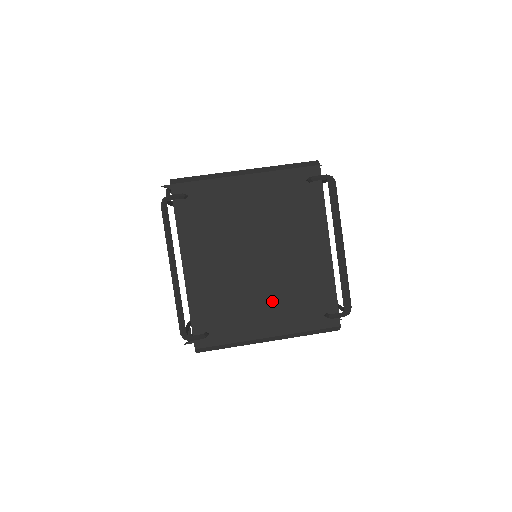
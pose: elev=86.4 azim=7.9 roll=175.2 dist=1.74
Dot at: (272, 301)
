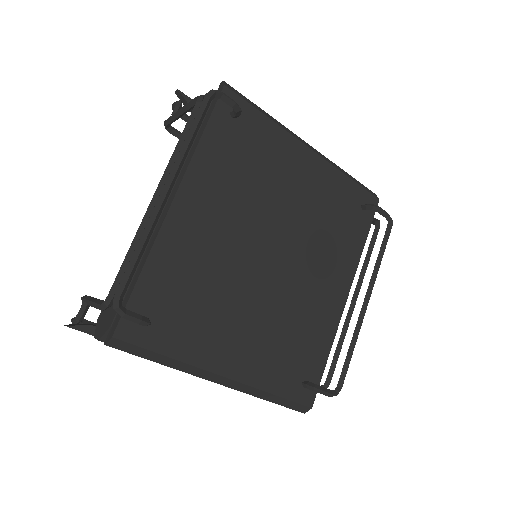
Dot at: (256, 326)
